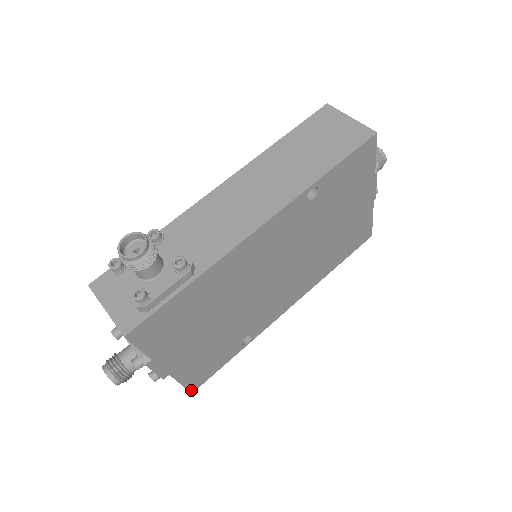
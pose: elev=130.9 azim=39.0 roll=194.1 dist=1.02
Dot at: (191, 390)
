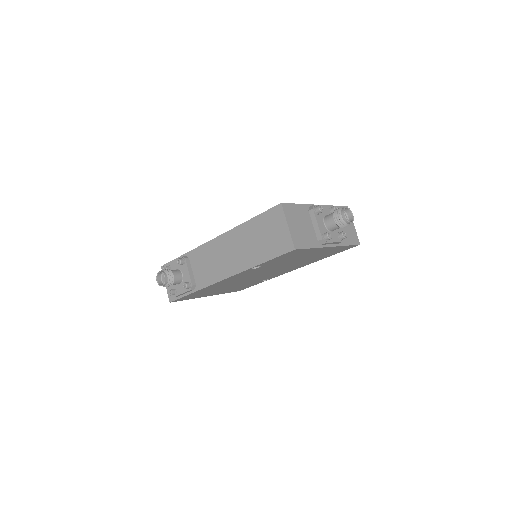
Dot at: occluded
